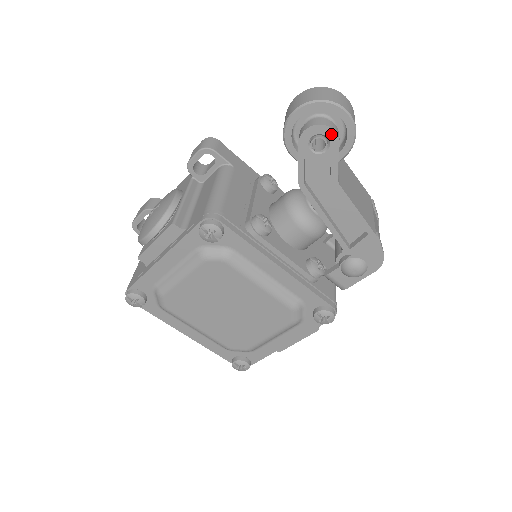
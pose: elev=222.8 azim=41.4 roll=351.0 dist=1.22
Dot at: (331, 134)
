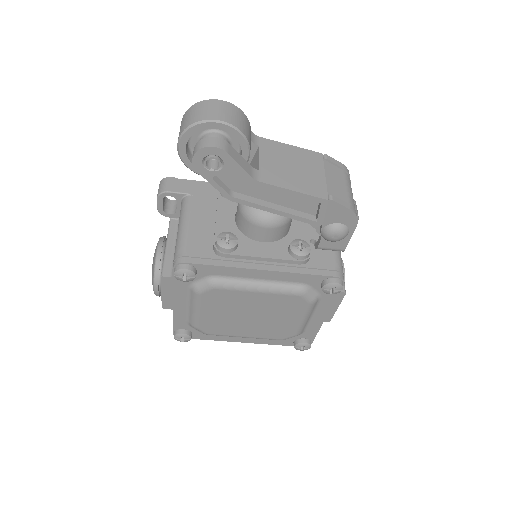
Dot at: (214, 151)
